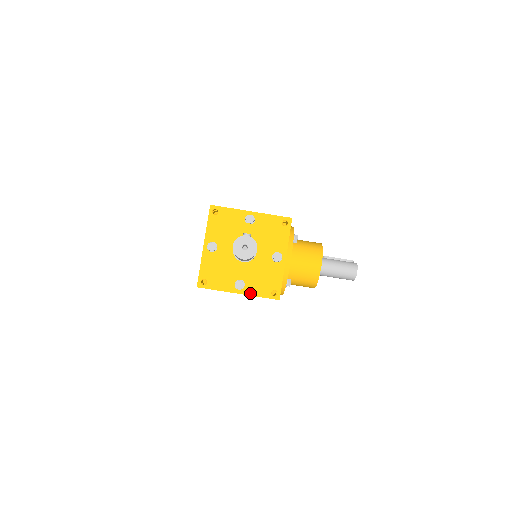
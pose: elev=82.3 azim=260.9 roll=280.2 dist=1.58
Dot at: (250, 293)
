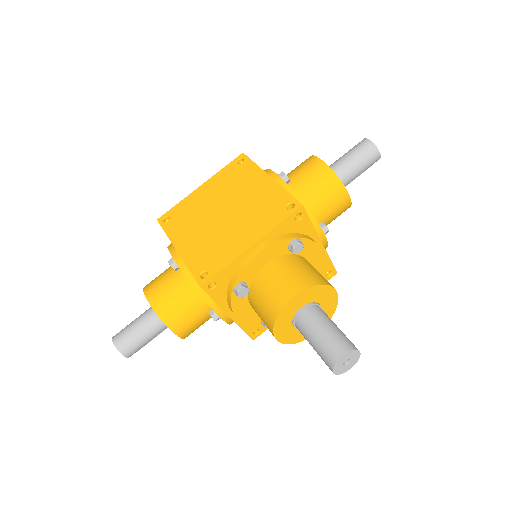
Dot at: (280, 186)
